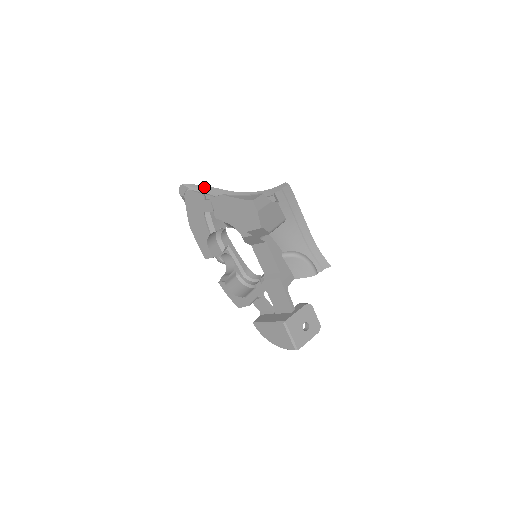
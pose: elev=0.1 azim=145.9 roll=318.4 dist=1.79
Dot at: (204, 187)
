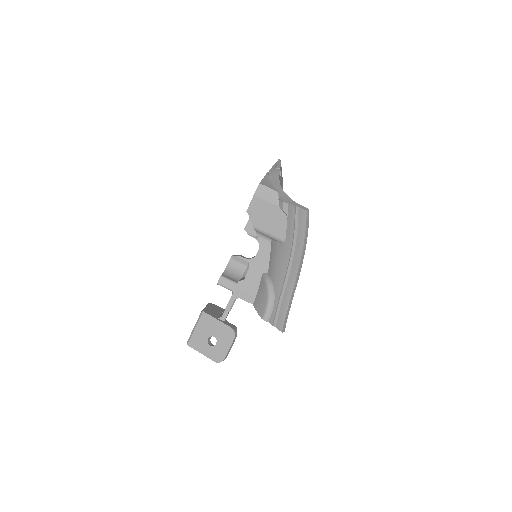
Dot at: (279, 167)
